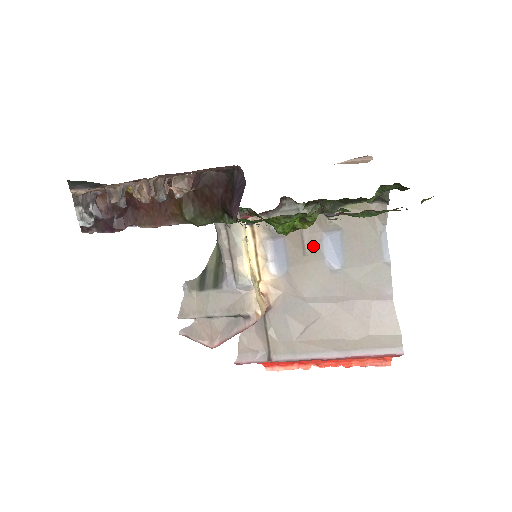
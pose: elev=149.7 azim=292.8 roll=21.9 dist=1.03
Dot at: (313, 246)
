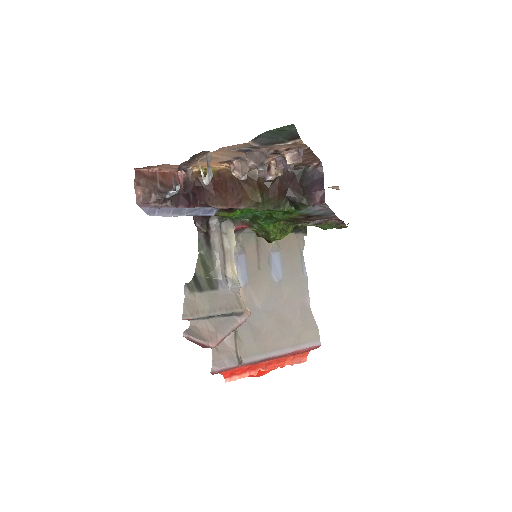
Dot at: (265, 262)
